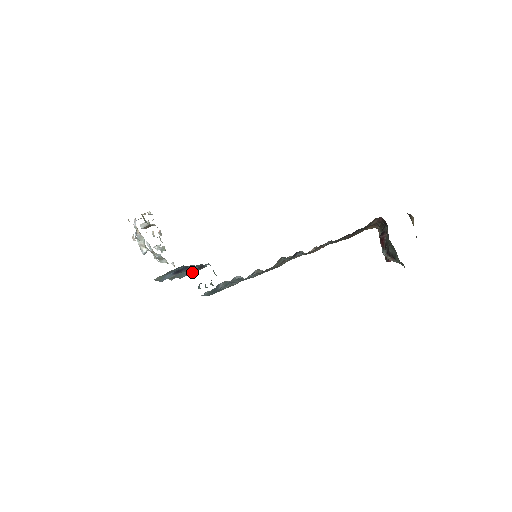
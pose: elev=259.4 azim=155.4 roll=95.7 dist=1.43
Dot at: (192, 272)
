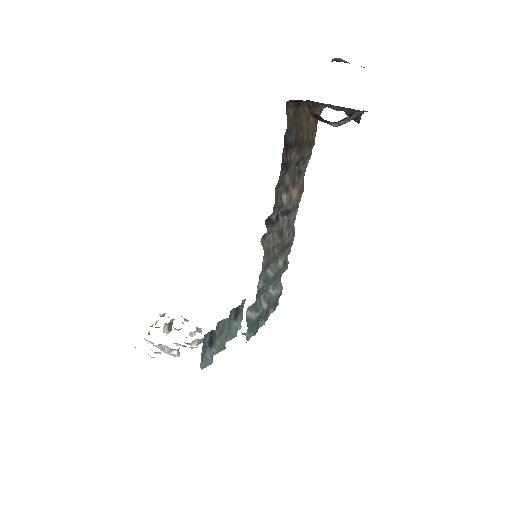
Dot at: (238, 322)
